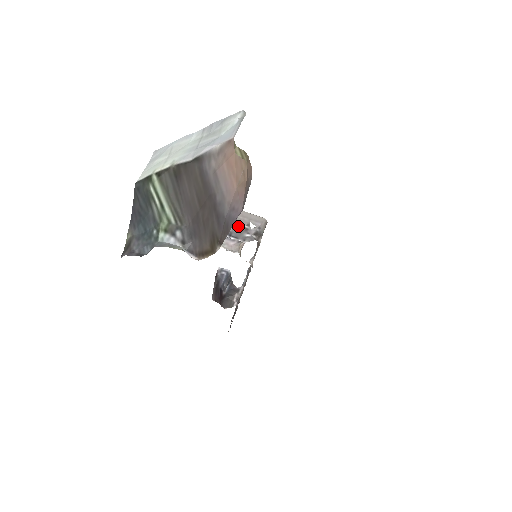
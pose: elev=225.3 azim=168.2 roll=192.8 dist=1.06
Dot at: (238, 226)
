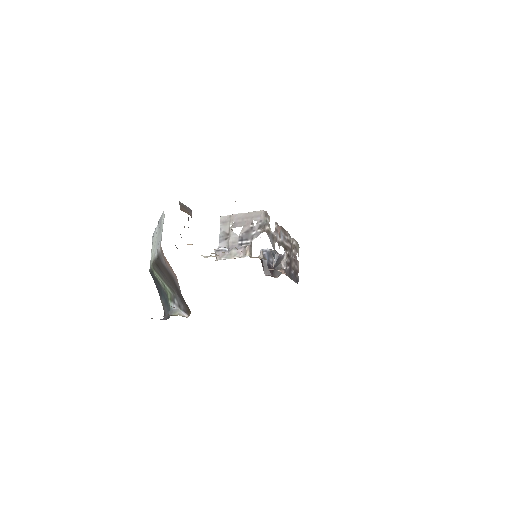
Dot at: (245, 229)
